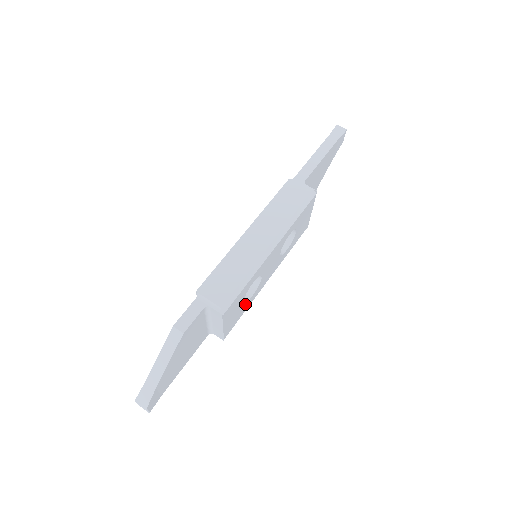
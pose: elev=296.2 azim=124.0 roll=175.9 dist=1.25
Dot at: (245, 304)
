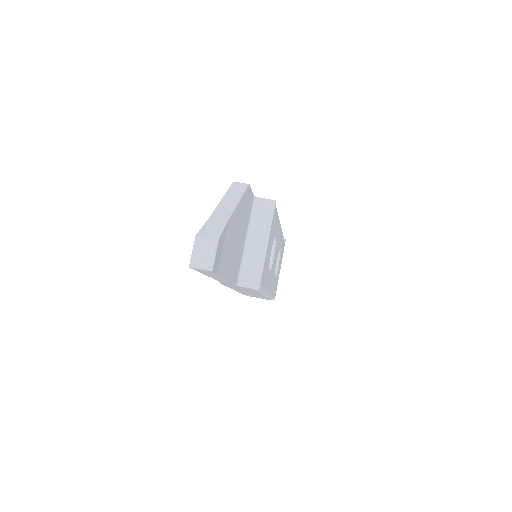
Dot at: (268, 267)
